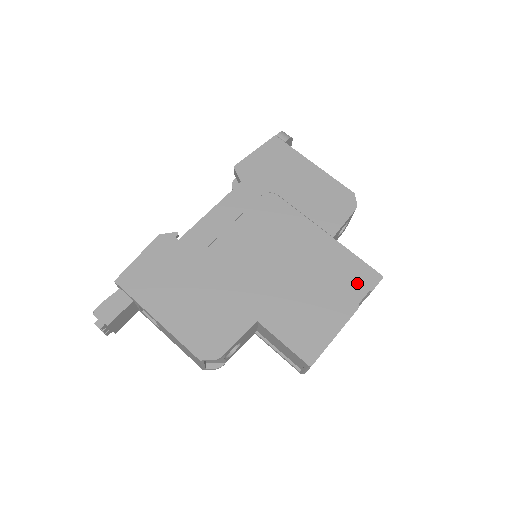
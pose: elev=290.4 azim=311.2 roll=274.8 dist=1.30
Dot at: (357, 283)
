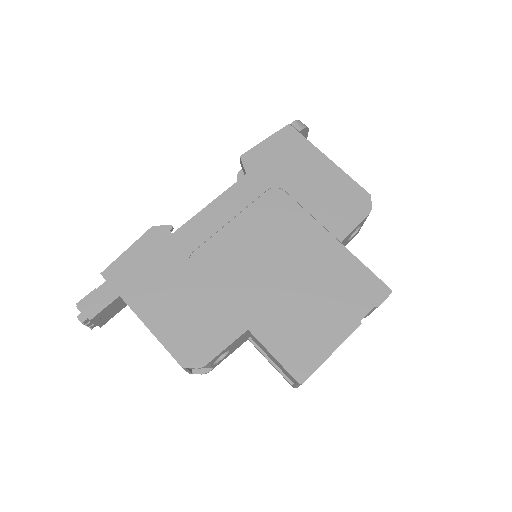
Dot at: (362, 296)
